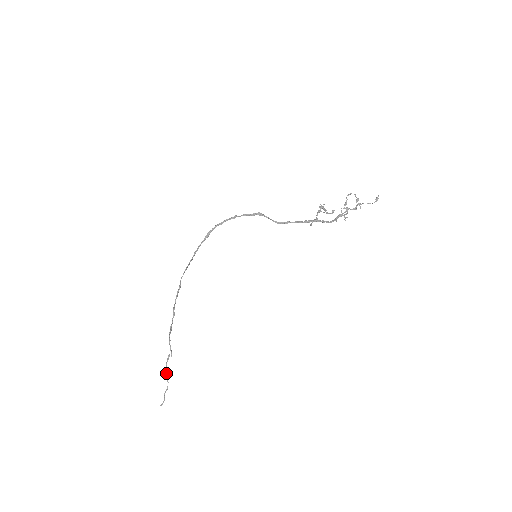
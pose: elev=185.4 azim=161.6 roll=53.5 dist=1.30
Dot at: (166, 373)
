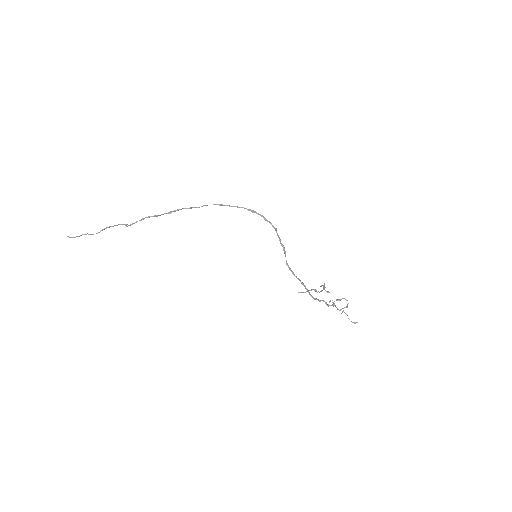
Dot at: (108, 227)
